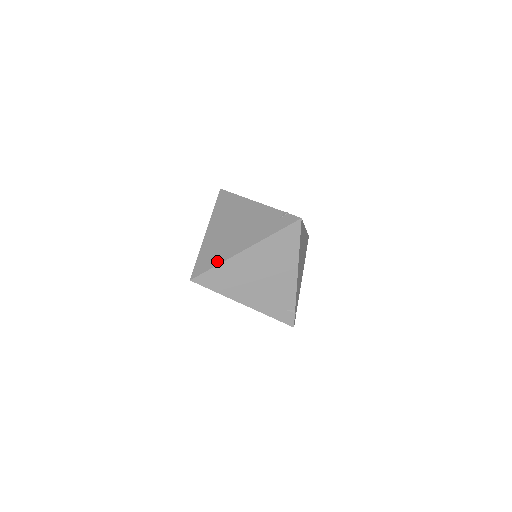
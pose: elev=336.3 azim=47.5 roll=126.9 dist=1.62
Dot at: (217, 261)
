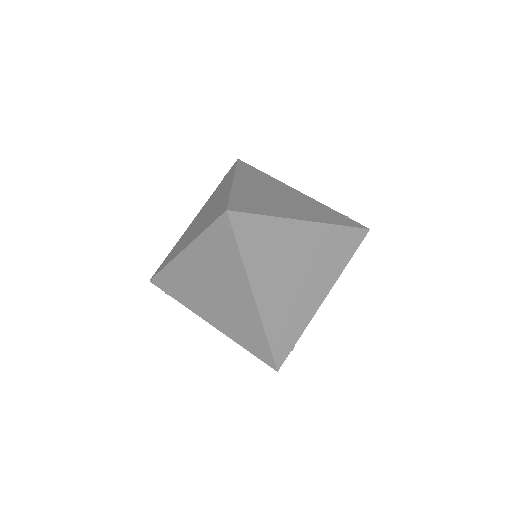
Dot at: (268, 212)
